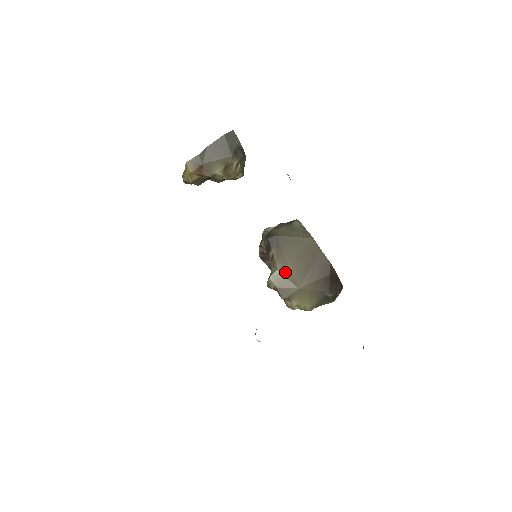
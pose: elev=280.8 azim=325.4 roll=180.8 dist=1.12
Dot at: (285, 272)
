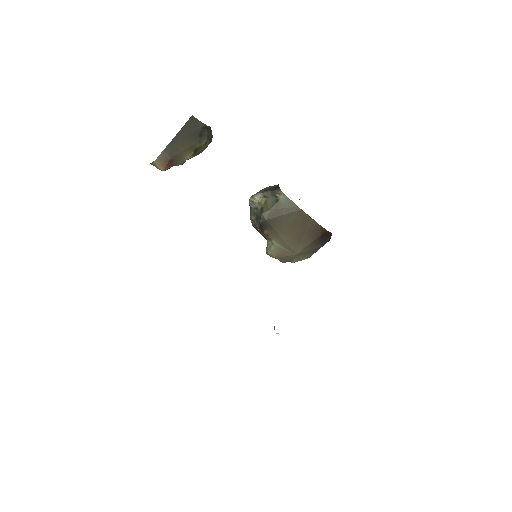
Dot at: (281, 245)
